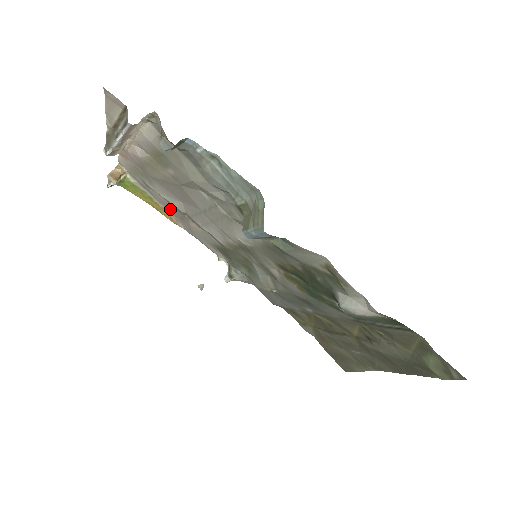
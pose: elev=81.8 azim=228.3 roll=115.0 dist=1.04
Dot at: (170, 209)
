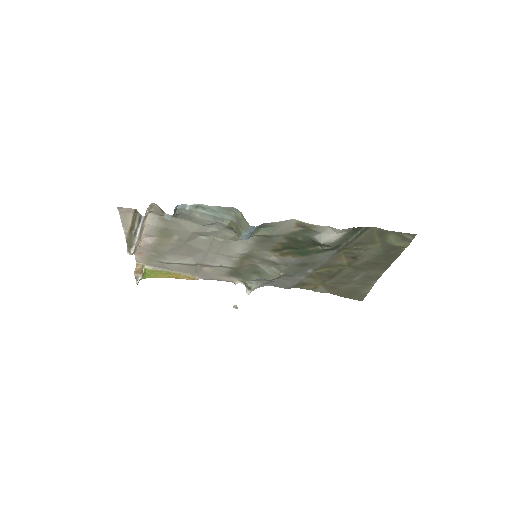
Dot at: (185, 270)
